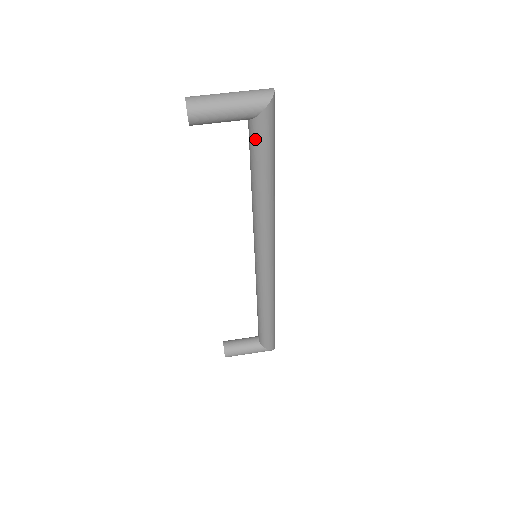
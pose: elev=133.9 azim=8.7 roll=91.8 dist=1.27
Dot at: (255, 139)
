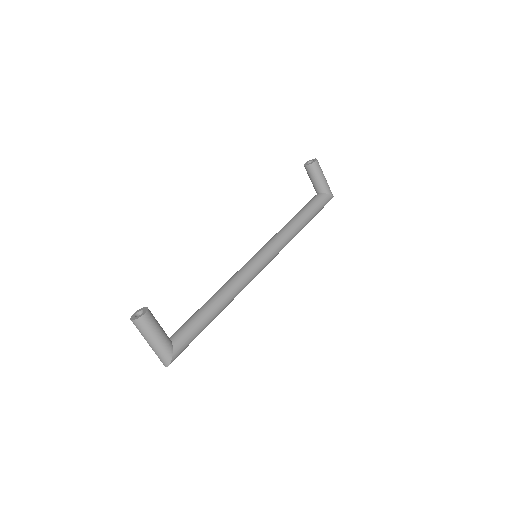
Dot at: (319, 200)
